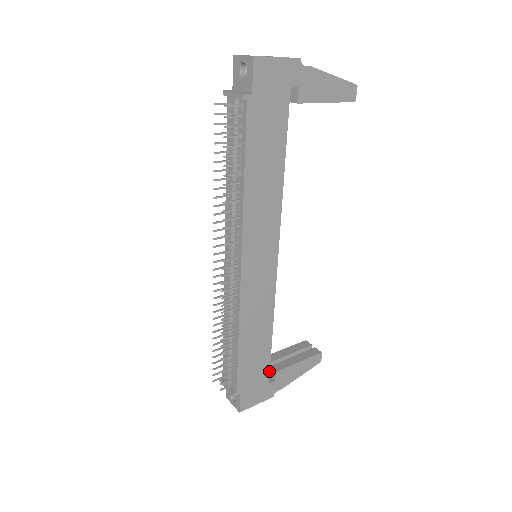
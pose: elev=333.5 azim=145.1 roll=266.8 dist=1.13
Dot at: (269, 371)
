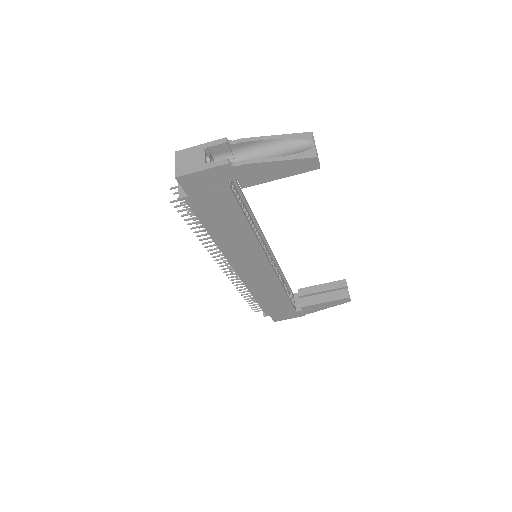
Dot at: (293, 307)
